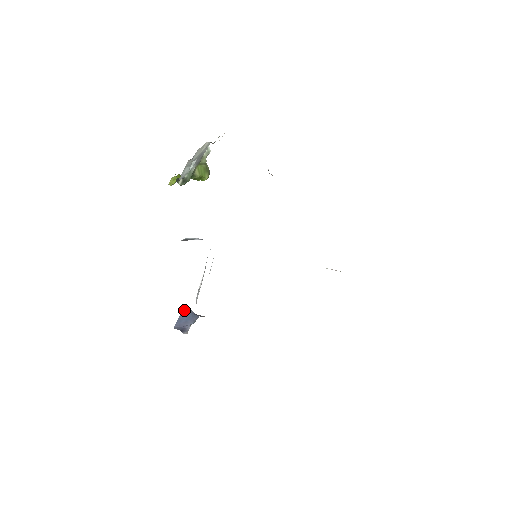
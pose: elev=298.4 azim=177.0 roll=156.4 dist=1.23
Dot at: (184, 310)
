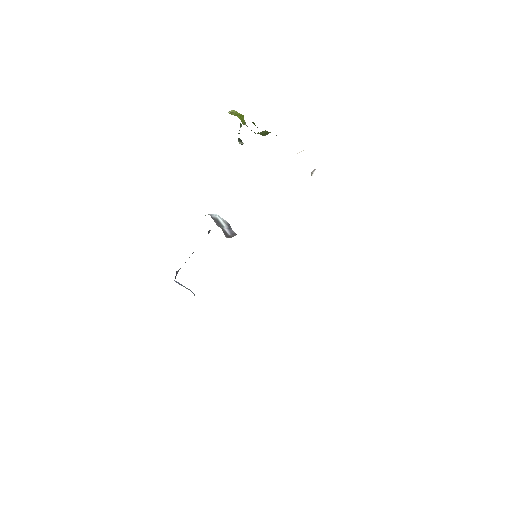
Dot at: occluded
